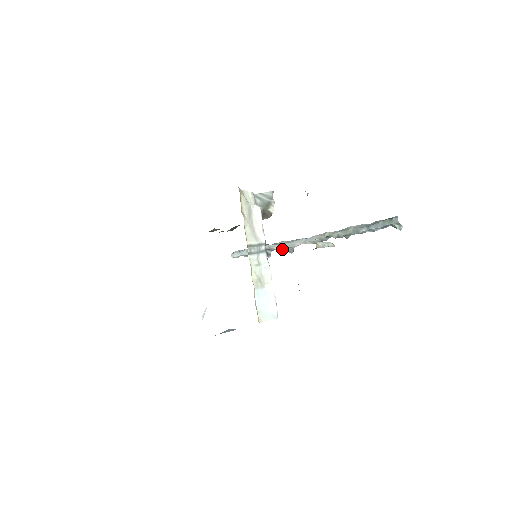
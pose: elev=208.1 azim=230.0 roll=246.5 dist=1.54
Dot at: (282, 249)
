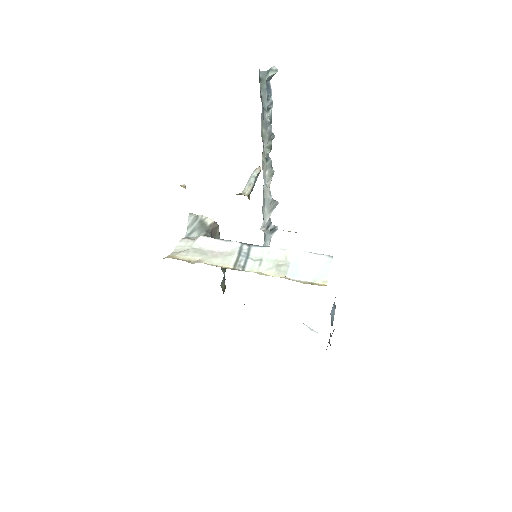
Dot at: (270, 213)
